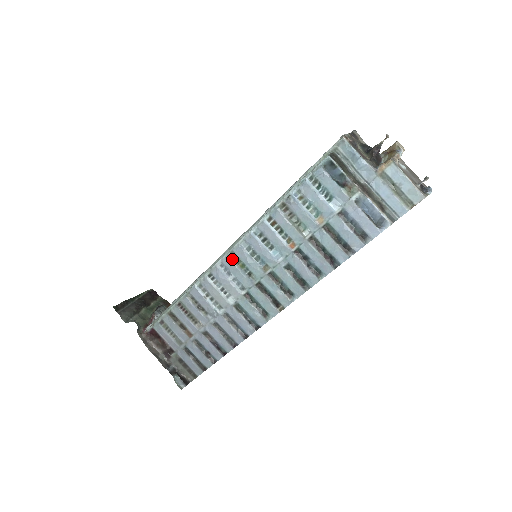
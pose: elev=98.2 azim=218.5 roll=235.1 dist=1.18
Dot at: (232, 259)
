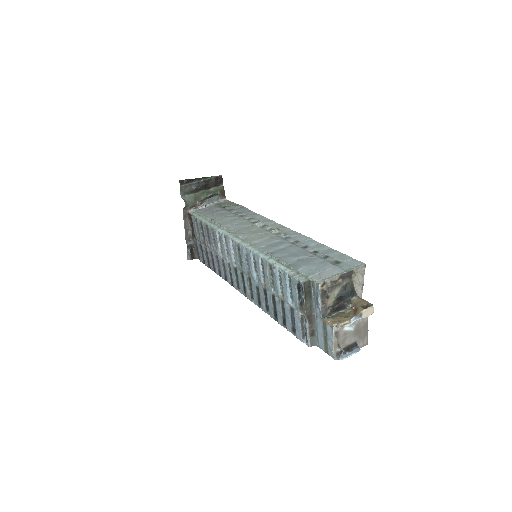
Dot at: (237, 248)
